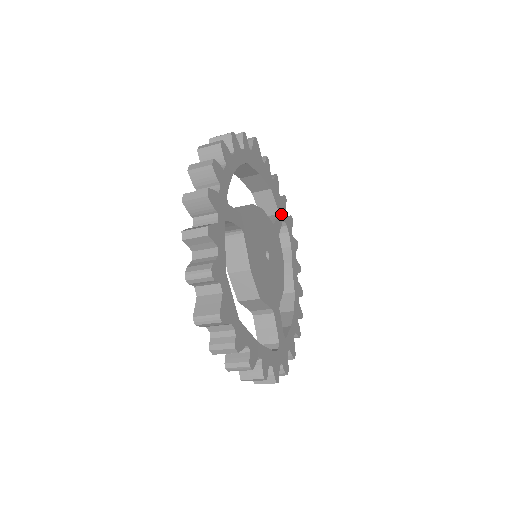
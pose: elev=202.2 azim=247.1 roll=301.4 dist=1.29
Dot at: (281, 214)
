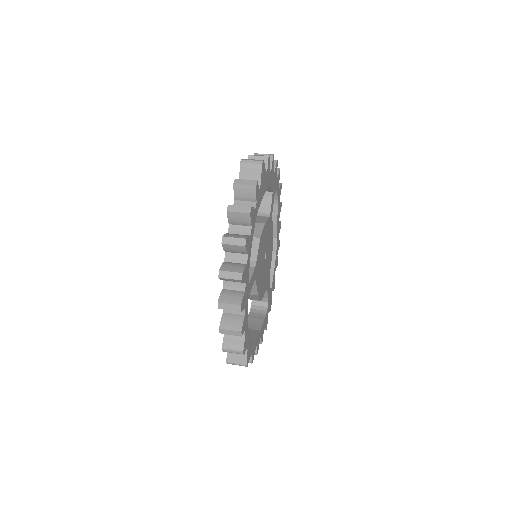
Dot at: (274, 190)
